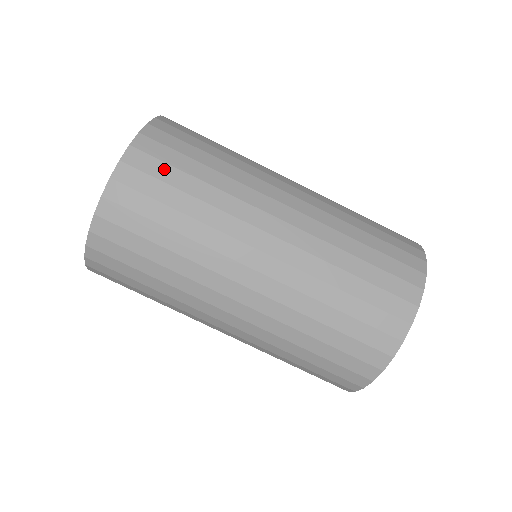
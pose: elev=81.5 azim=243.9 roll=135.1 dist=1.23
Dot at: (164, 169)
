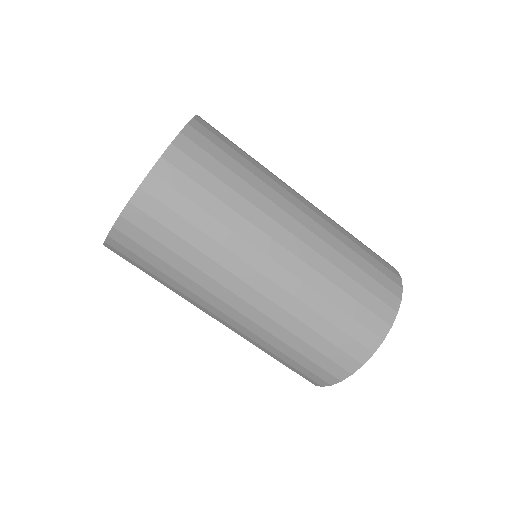
Dot at: (158, 229)
